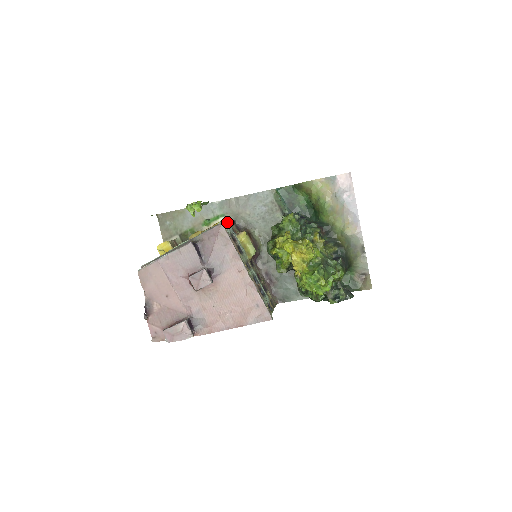
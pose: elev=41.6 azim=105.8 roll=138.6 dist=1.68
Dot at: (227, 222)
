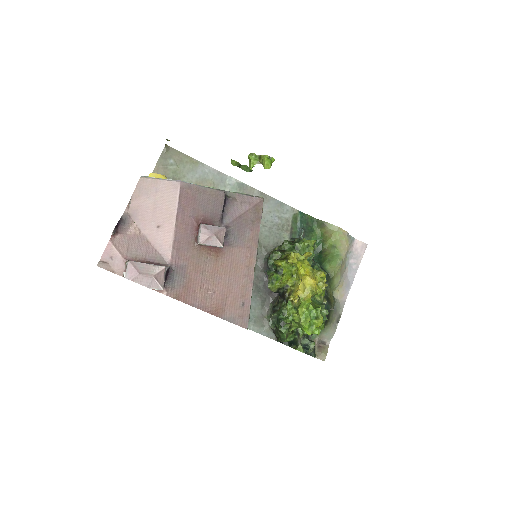
Dot at: occluded
